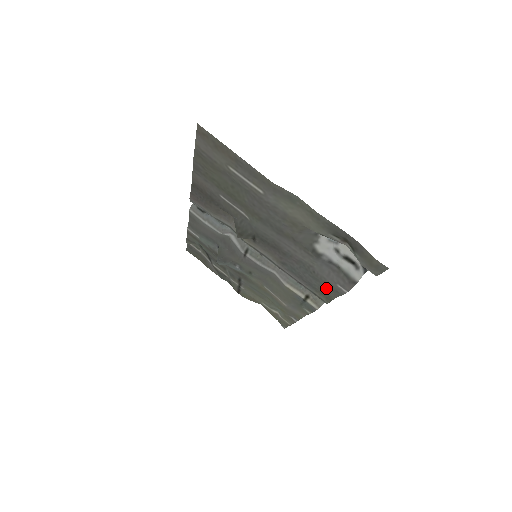
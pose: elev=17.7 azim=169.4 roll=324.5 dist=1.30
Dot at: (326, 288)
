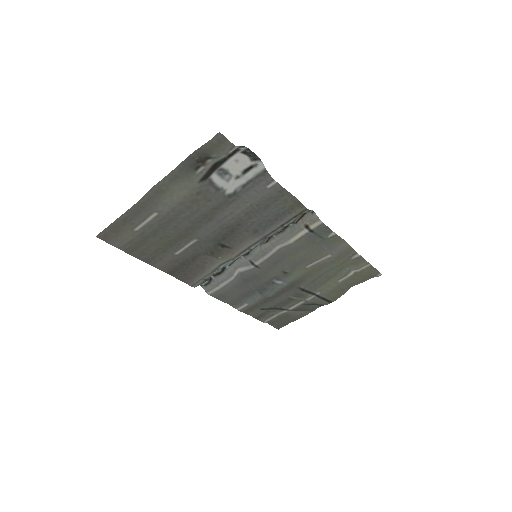
Dot at: (278, 201)
